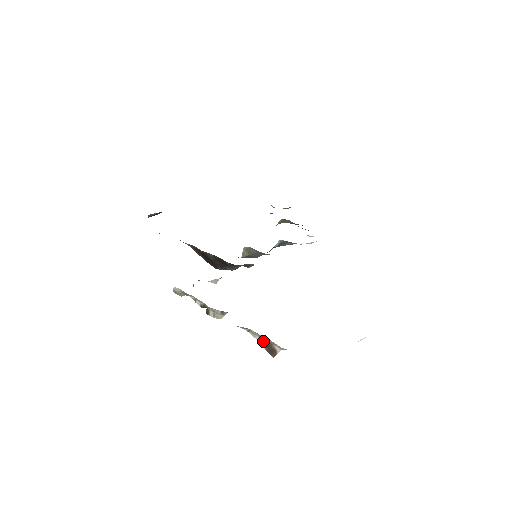
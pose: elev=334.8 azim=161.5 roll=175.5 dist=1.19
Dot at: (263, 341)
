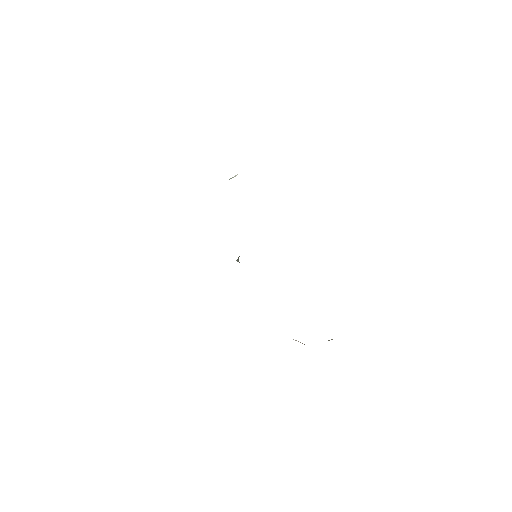
Dot at: occluded
